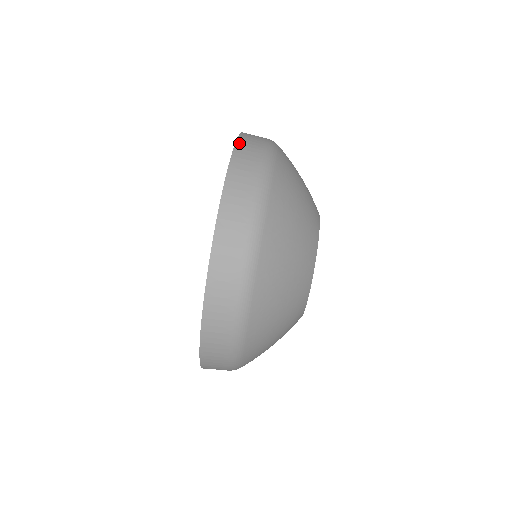
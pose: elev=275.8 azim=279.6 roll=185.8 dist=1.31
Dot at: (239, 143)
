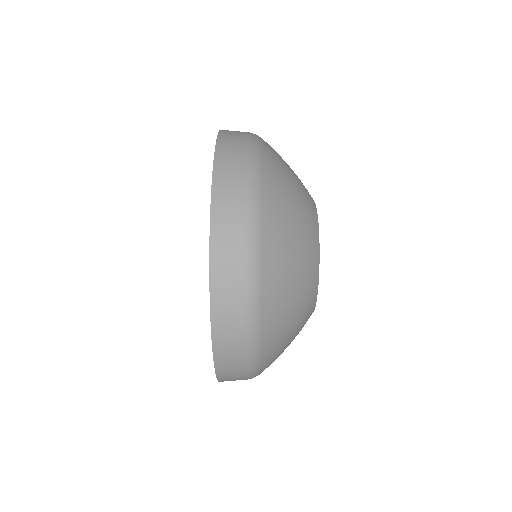
Dot at: occluded
